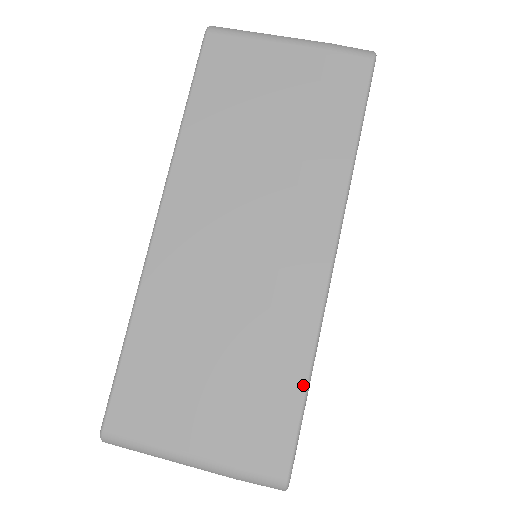
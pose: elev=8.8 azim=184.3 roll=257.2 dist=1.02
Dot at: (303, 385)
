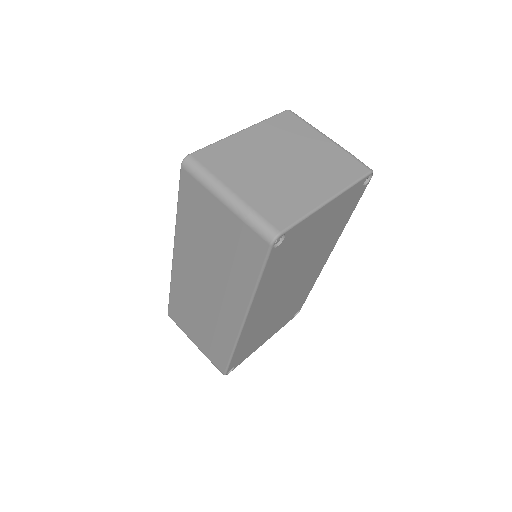
Dot at: (229, 355)
